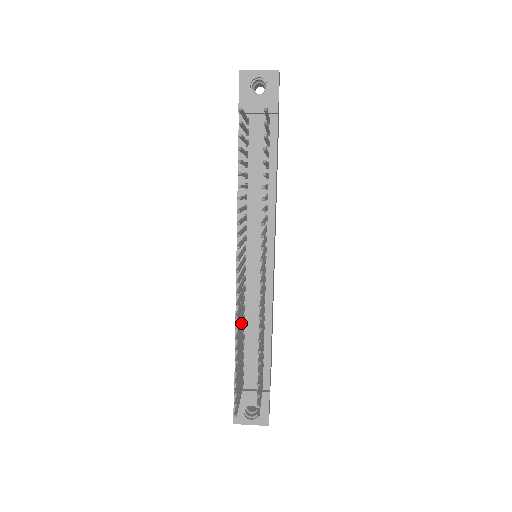
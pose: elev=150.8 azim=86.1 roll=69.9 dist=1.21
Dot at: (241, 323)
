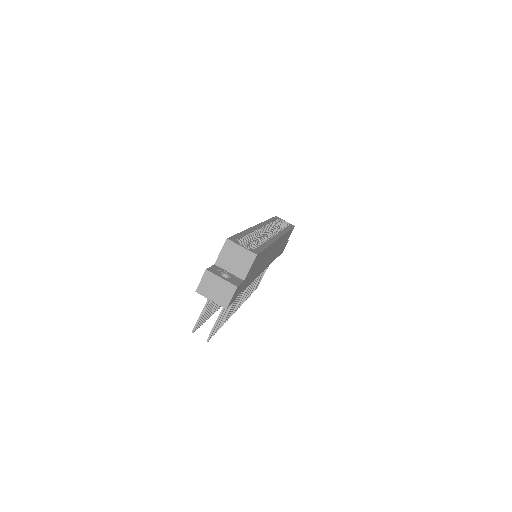
Dot at: occluded
